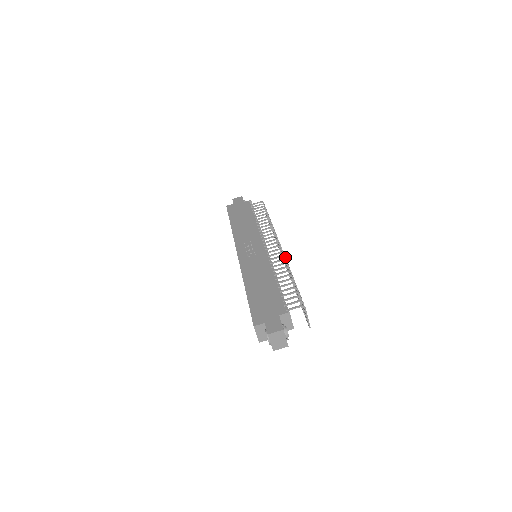
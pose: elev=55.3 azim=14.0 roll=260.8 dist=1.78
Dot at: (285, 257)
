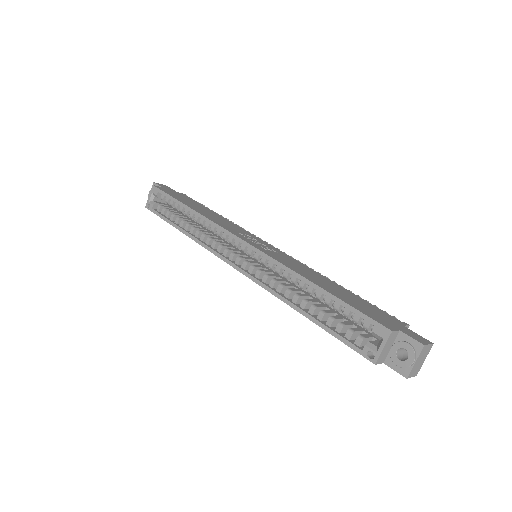
Dot at: occluded
